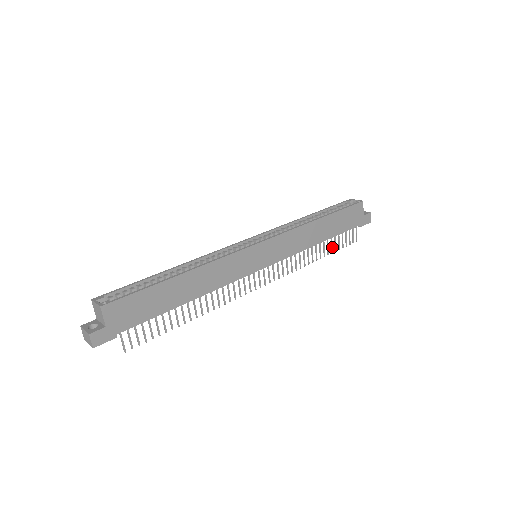
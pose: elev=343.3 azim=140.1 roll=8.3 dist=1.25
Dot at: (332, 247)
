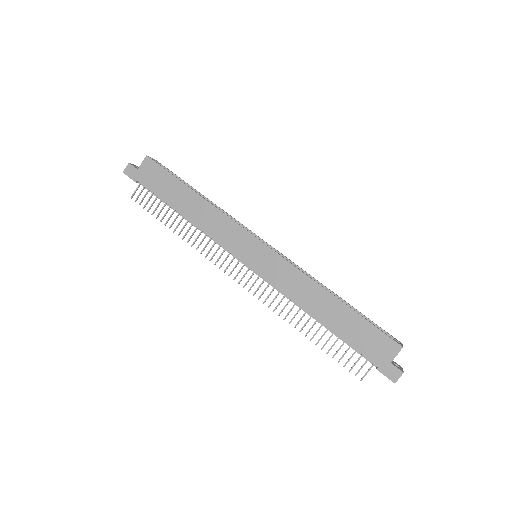
Dot at: (326, 343)
